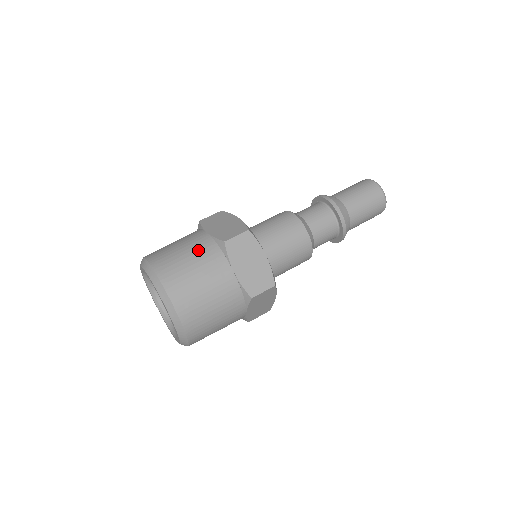
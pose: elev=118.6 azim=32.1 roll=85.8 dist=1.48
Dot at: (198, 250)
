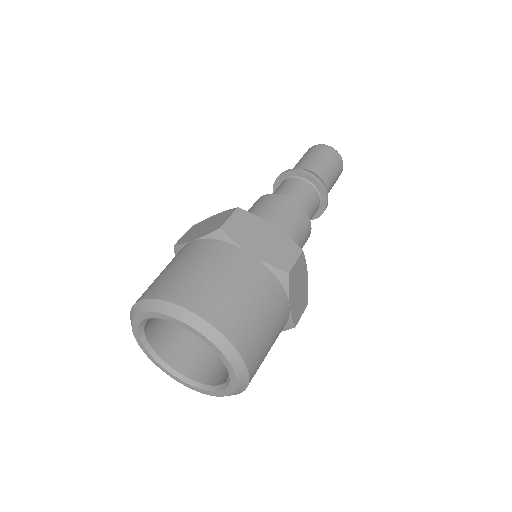
Dot at: (195, 255)
